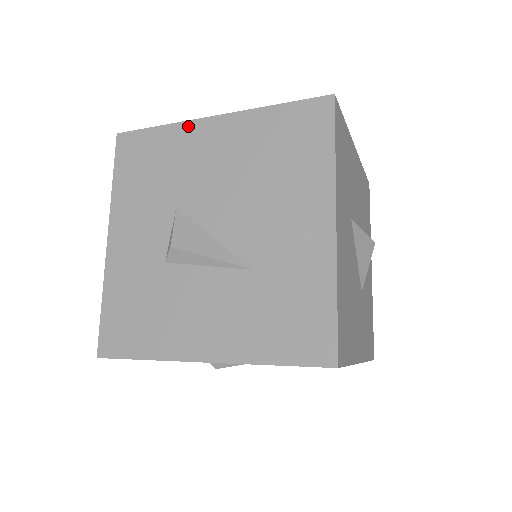
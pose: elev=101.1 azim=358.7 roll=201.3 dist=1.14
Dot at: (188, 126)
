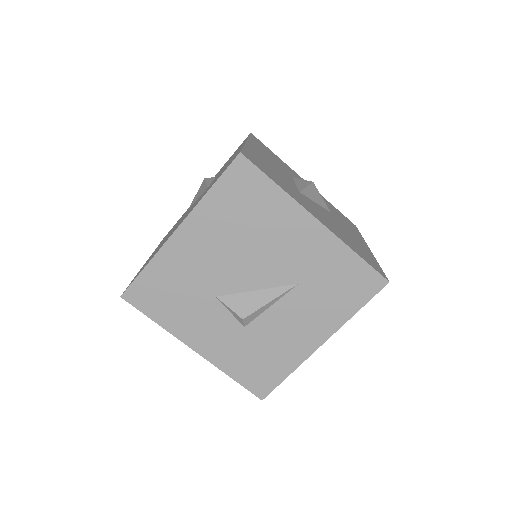
Dot at: (165, 250)
